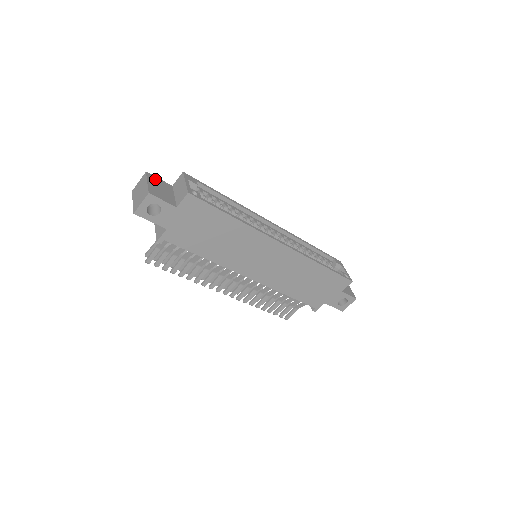
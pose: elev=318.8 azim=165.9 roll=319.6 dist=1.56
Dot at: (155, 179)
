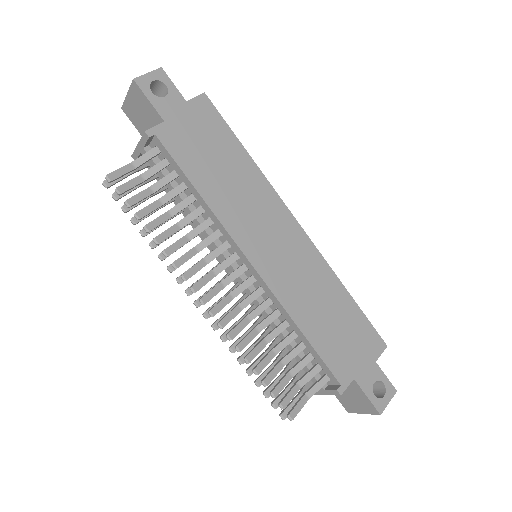
Dot at: occluded
